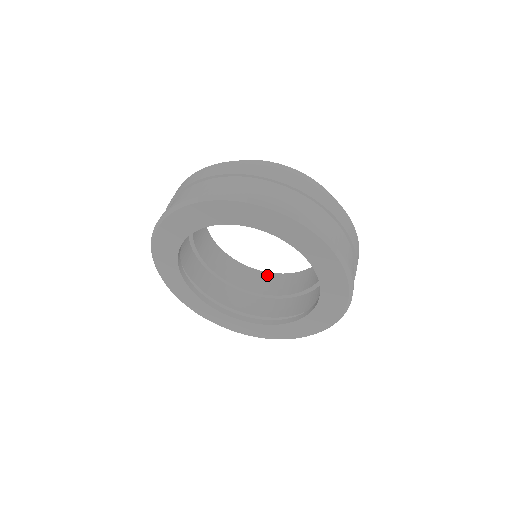
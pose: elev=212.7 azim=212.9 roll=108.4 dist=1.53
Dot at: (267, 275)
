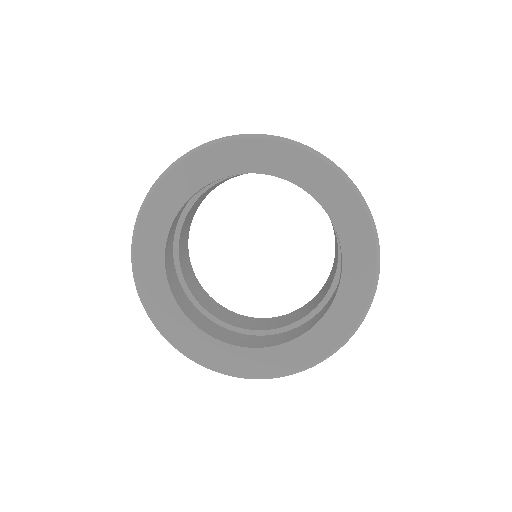
Dot at: (248, 318)
